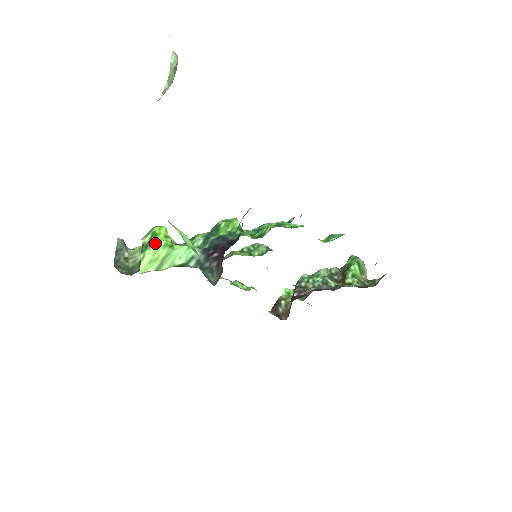
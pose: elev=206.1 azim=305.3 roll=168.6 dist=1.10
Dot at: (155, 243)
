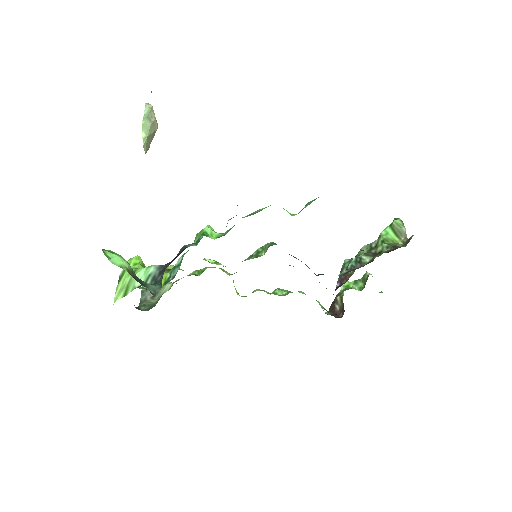
Dot at: (125, 273)
